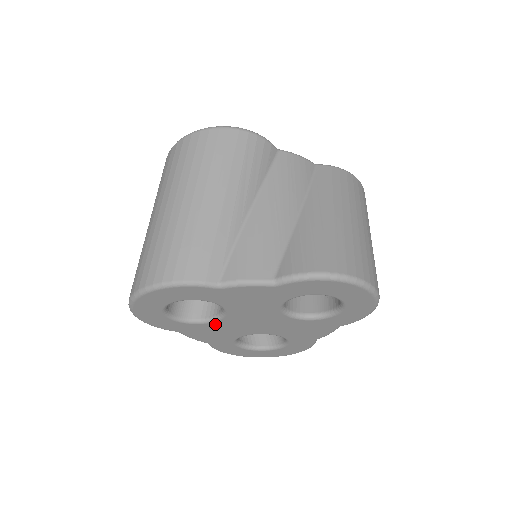
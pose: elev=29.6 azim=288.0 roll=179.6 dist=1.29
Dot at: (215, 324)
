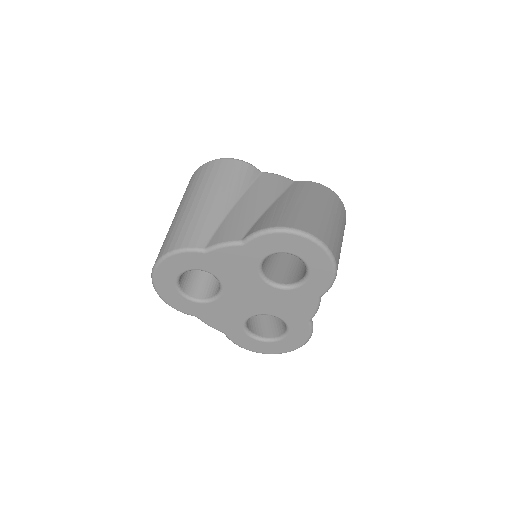
Dot at: (219, 302)
